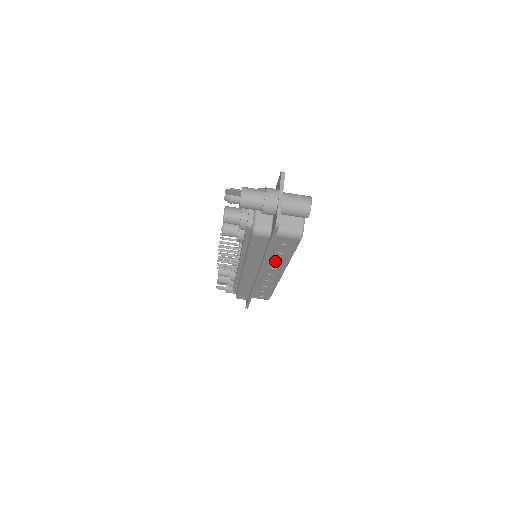
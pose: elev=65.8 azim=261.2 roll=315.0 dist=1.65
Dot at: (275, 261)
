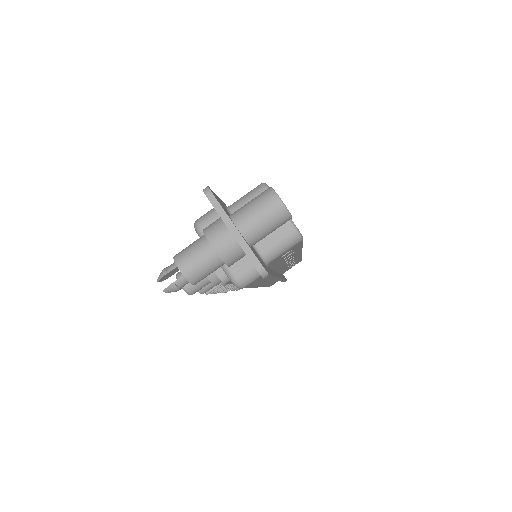
Dot at: (286, 260)
